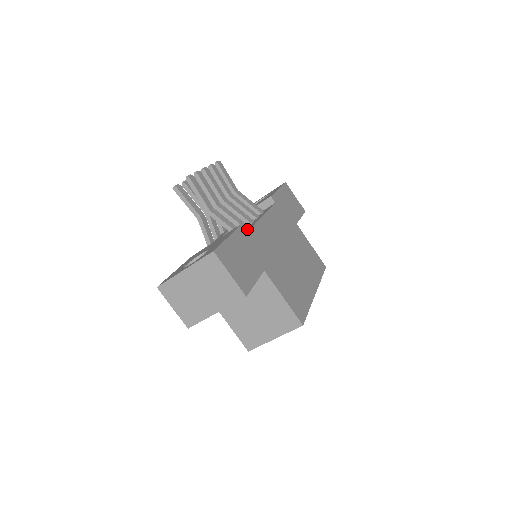
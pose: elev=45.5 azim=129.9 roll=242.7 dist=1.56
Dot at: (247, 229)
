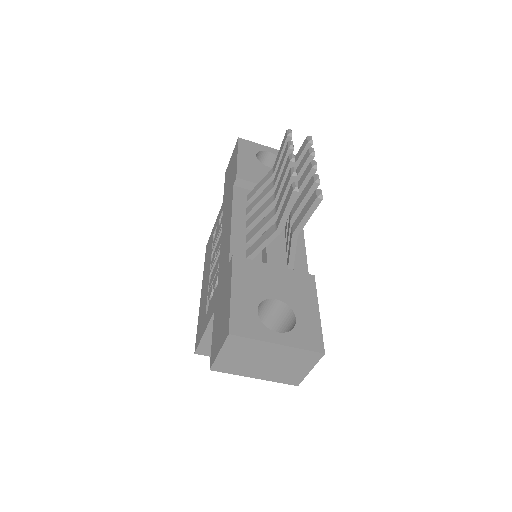
Dot at: (300, 265)
